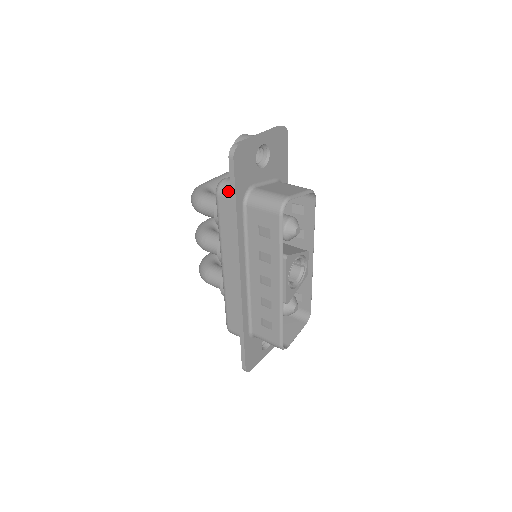
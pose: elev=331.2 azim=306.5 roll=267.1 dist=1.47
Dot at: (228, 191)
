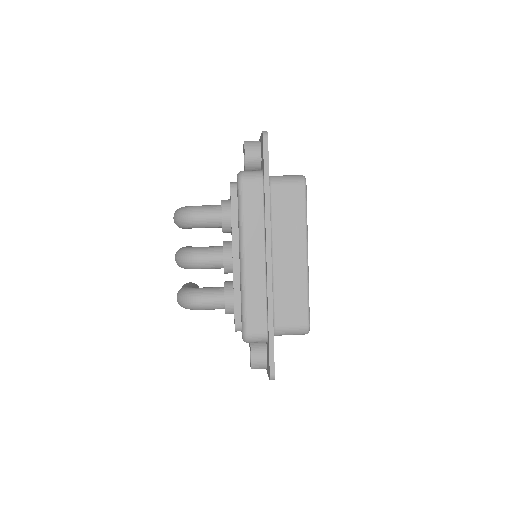
Dot at: (254, 175)
